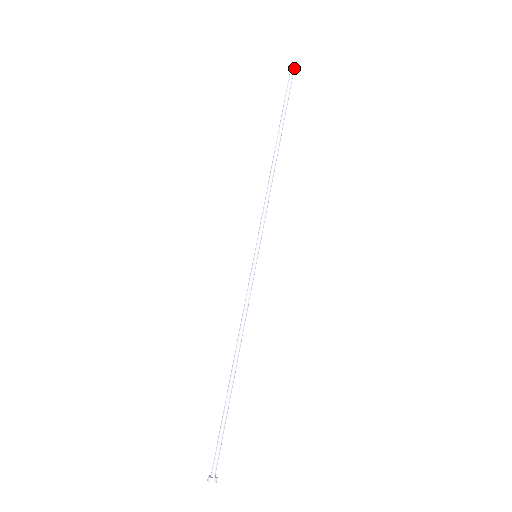
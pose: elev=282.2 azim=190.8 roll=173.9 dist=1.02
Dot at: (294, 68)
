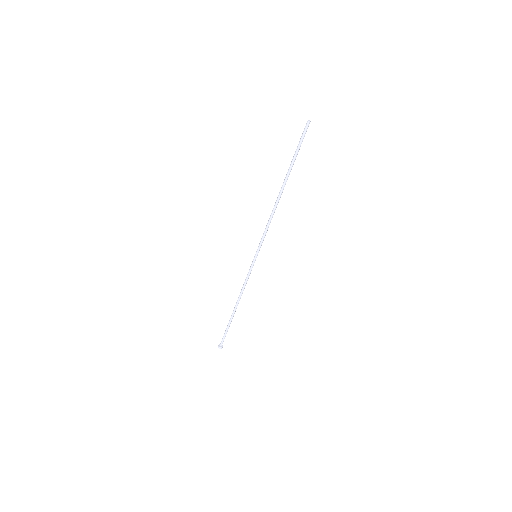
Dot at: (308, 126)
